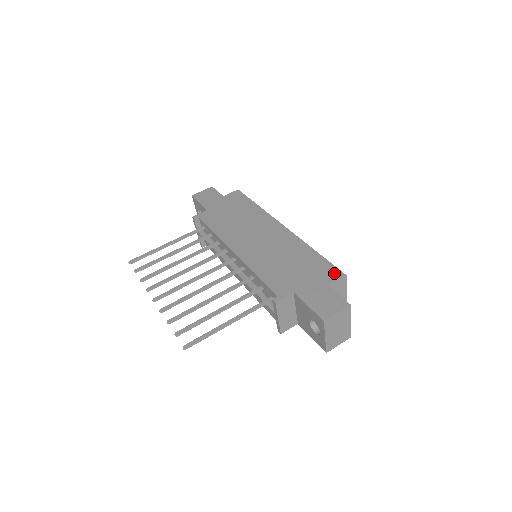
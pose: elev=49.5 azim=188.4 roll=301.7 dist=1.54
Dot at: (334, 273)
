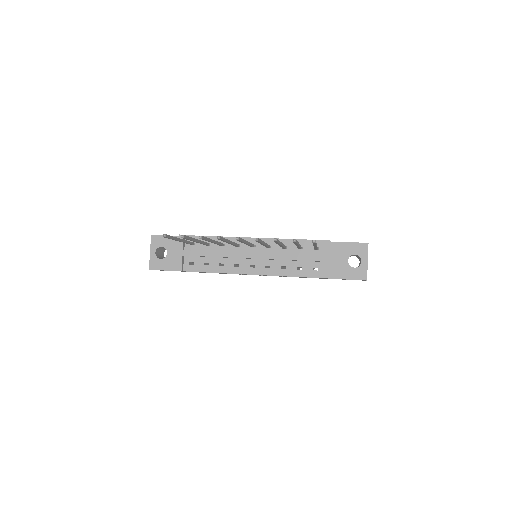
Dot at: occluded
